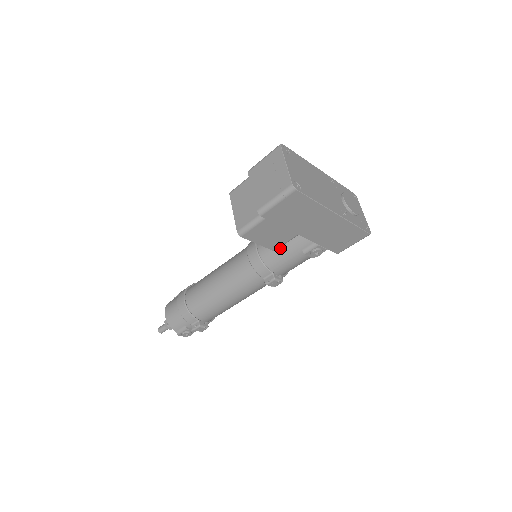
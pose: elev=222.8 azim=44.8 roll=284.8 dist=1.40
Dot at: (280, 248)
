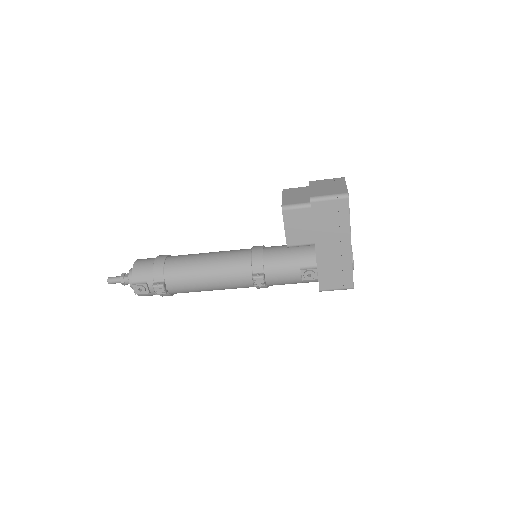
Dot at: (284, 256)
